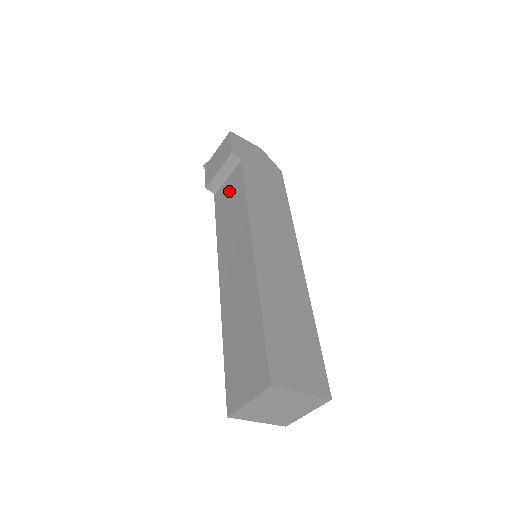
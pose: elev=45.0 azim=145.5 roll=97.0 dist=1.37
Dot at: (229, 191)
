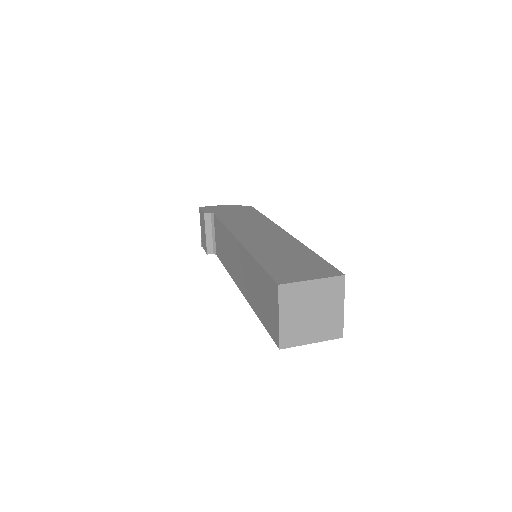
Dot at: (218, 238)
